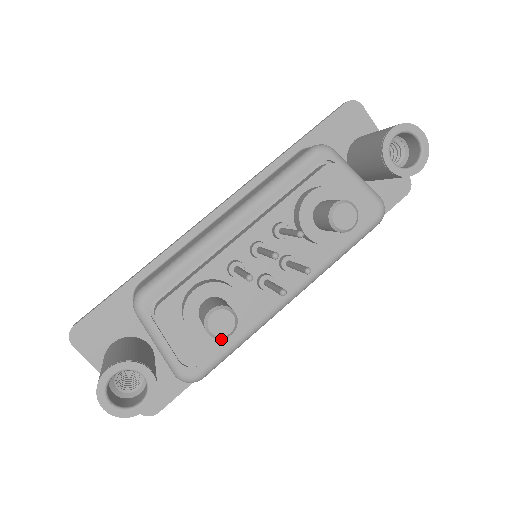
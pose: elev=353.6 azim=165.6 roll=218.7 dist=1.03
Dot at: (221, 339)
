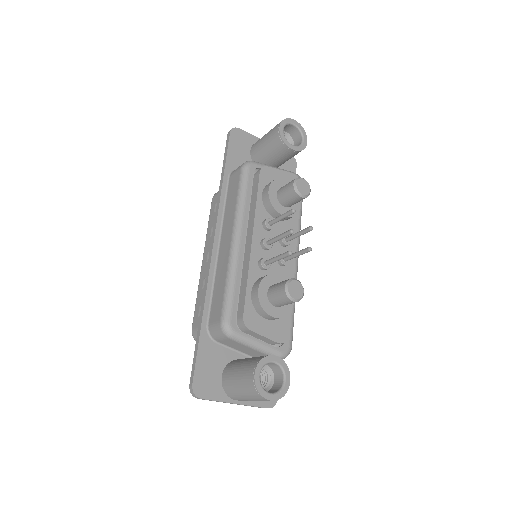
Dot at: (291, 309)
